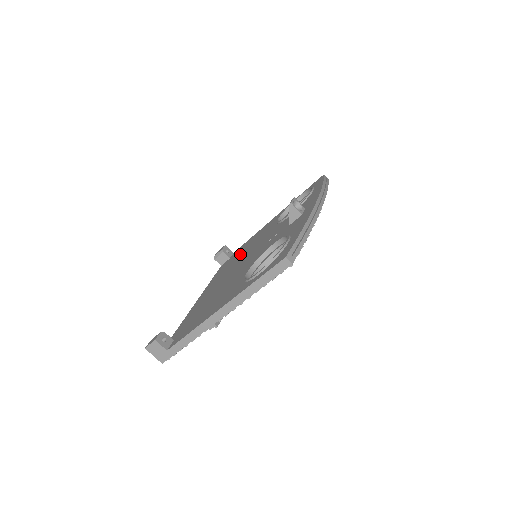
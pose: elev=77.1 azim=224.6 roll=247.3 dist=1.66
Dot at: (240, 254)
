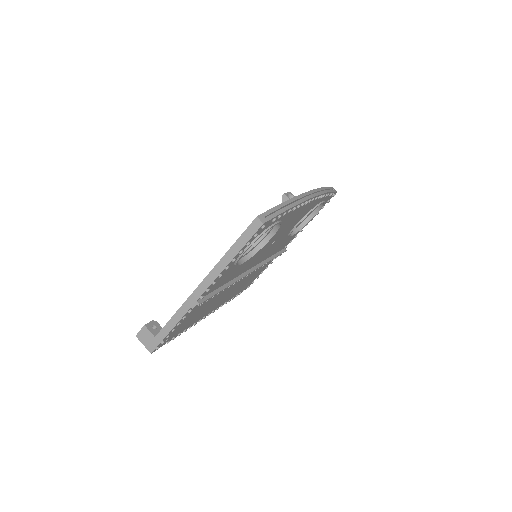
Dot at: occluded
